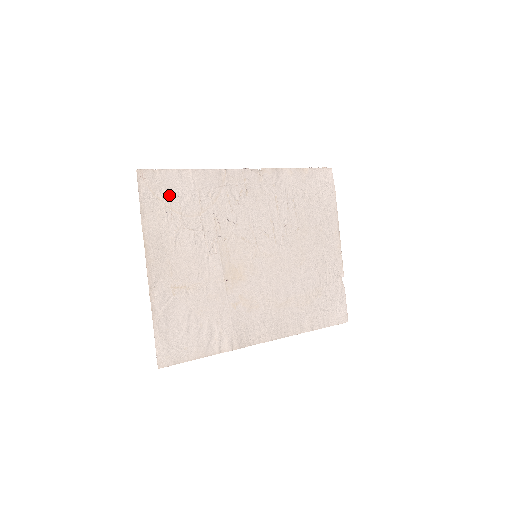
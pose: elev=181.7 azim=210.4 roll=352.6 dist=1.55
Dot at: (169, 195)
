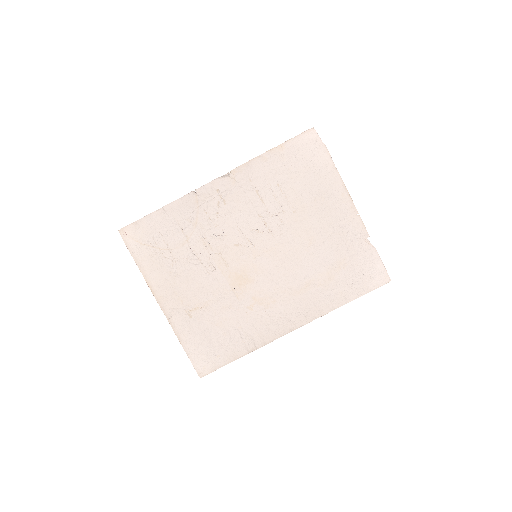
Dot at: (154, 238)
